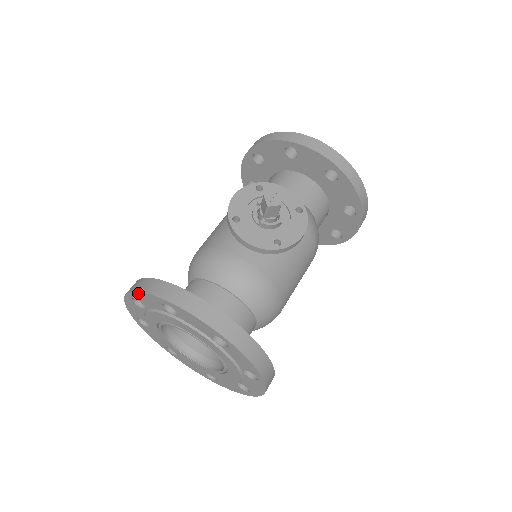
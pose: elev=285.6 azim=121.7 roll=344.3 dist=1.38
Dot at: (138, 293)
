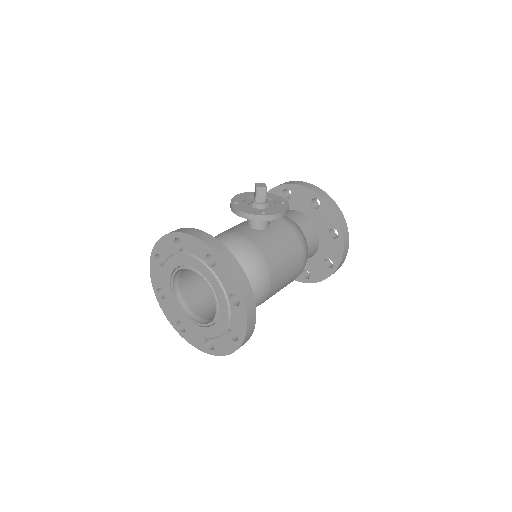
Dot at: (159, 241)
